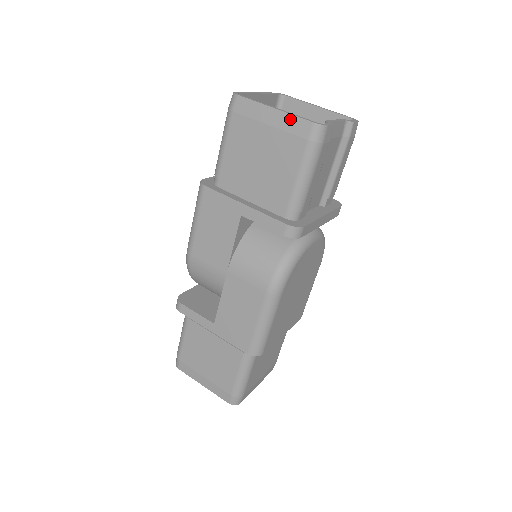
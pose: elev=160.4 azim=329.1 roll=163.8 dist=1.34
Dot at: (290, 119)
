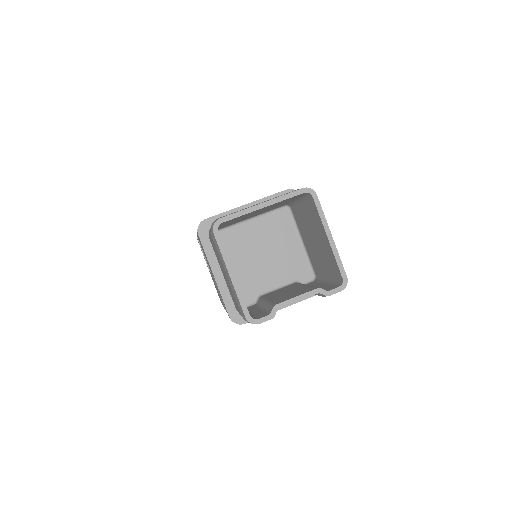
Dot at: (236, 295)
